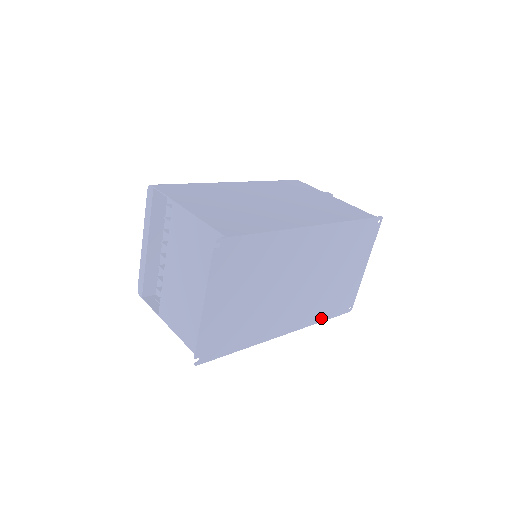
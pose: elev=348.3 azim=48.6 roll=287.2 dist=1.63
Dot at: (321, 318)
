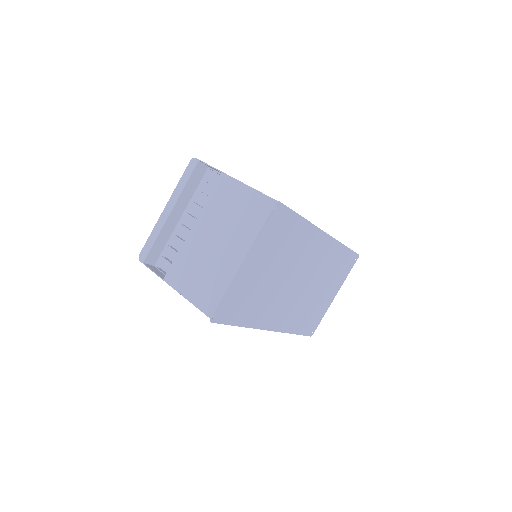
Dot at: (295, 330)
